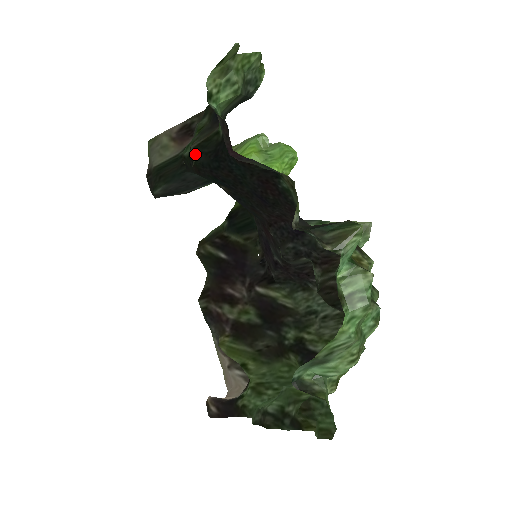
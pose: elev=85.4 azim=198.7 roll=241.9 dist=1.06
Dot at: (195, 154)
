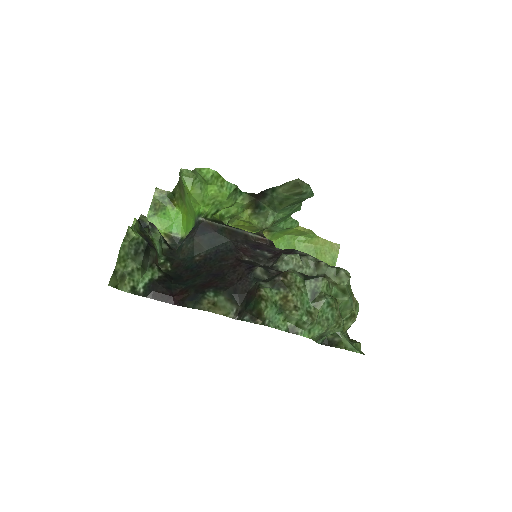
Dot at: (165, 272)
